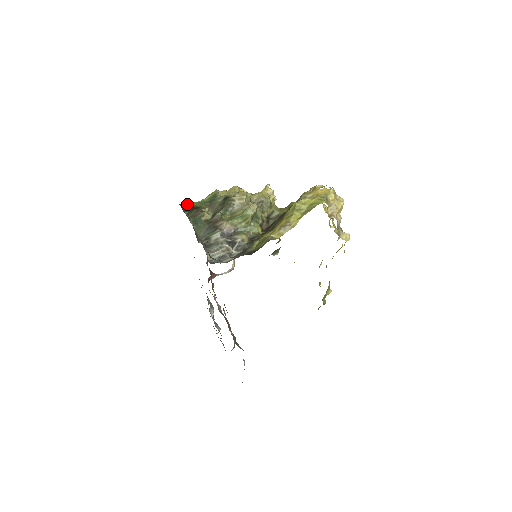
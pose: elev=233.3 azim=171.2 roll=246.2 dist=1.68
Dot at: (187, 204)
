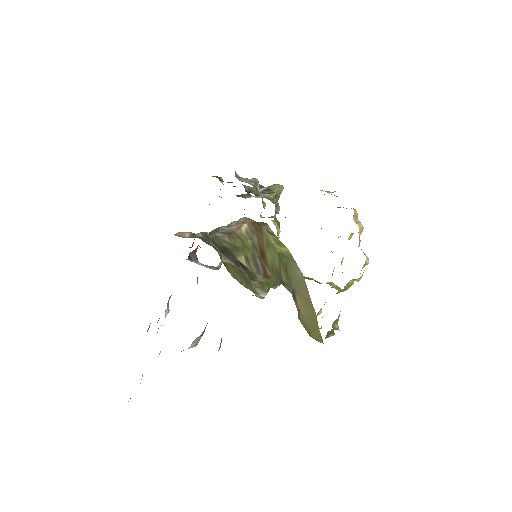
Dot at: occluded
